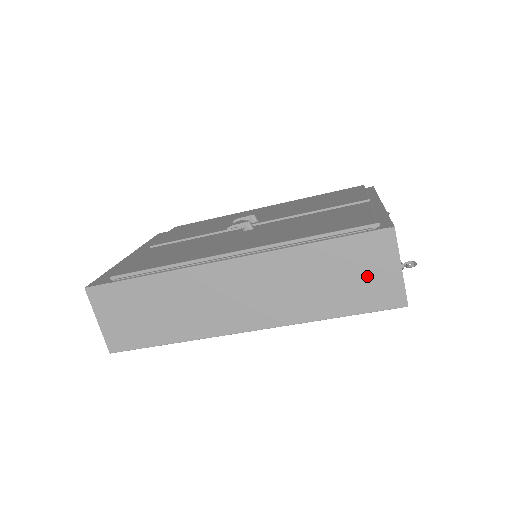
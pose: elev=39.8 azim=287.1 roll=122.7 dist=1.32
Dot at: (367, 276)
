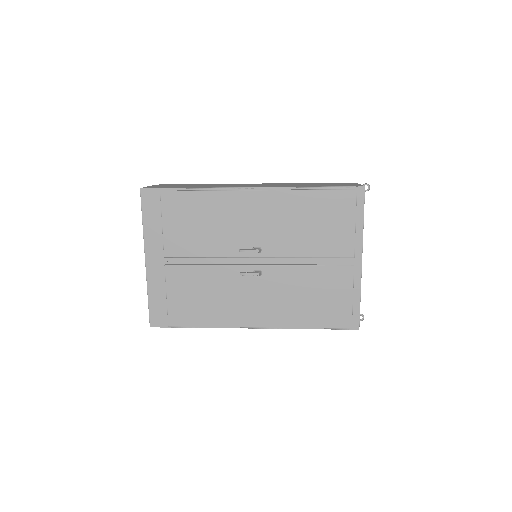
Dot at: occluded
